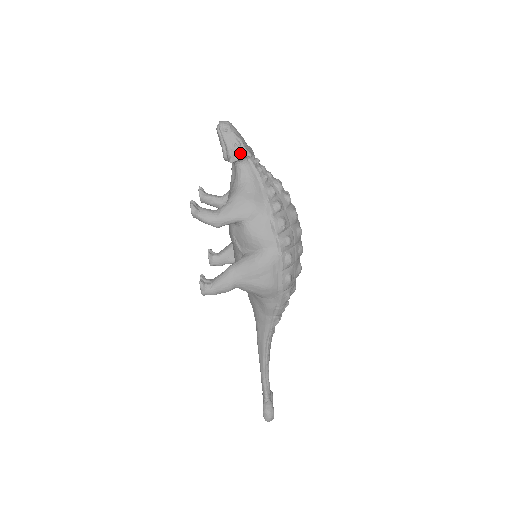
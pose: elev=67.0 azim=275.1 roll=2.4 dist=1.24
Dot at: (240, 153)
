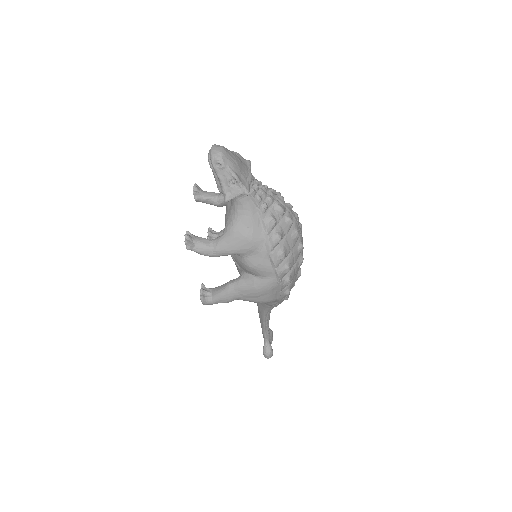
Dot at: (236, 191)
